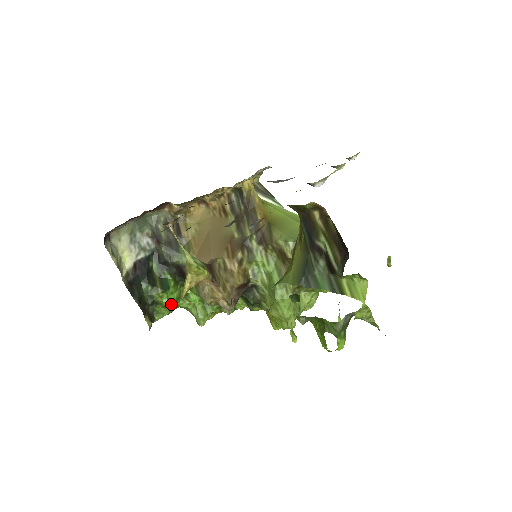
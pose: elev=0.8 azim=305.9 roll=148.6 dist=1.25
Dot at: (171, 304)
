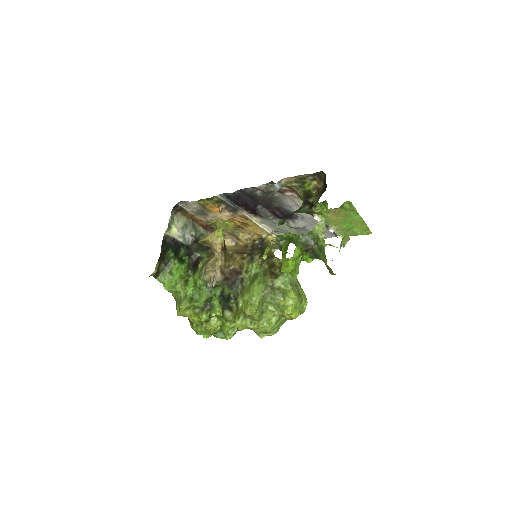
Dot at: (176, 274)
